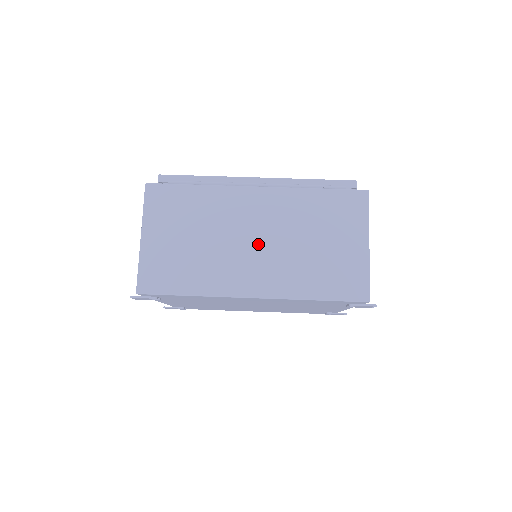
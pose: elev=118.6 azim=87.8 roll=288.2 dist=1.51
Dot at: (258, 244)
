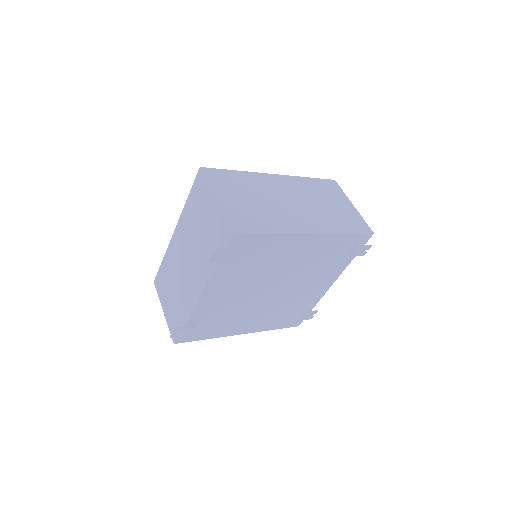
Dot at: (295, 203)
